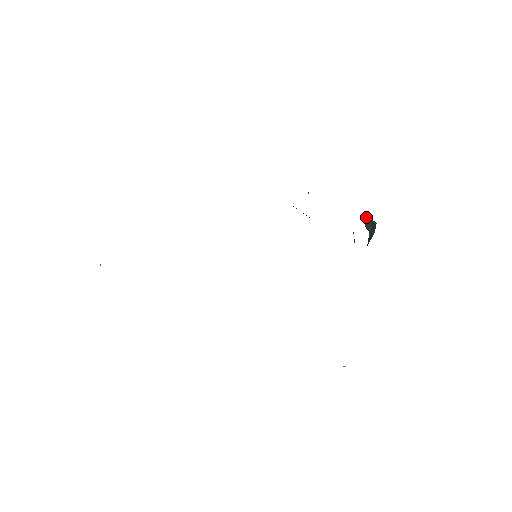
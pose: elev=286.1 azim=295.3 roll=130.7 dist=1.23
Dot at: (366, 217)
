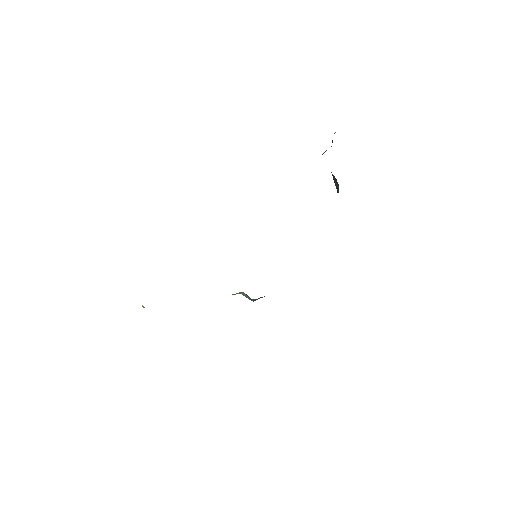
Dot at: occluded
